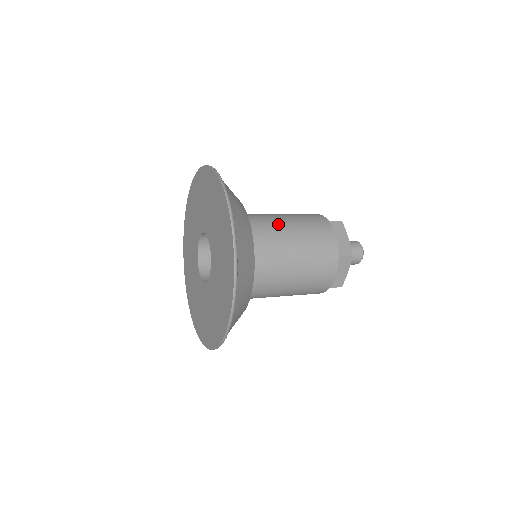
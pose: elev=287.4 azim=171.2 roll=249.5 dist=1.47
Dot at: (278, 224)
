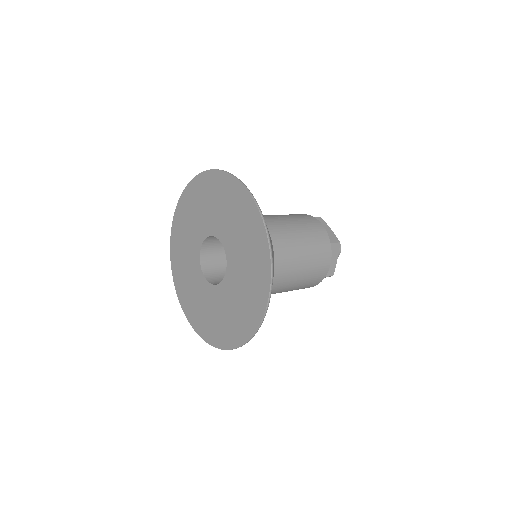
Dot at: (275, 219)
